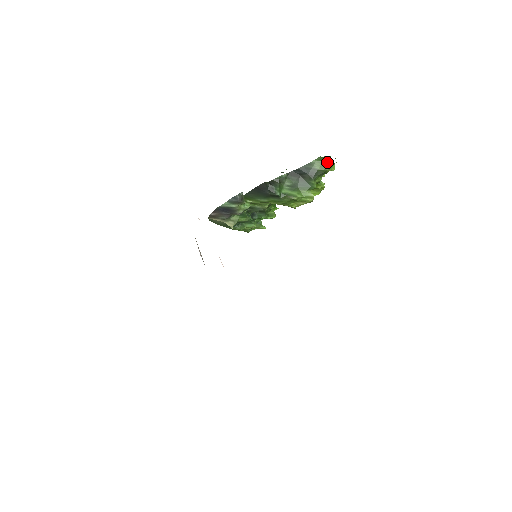
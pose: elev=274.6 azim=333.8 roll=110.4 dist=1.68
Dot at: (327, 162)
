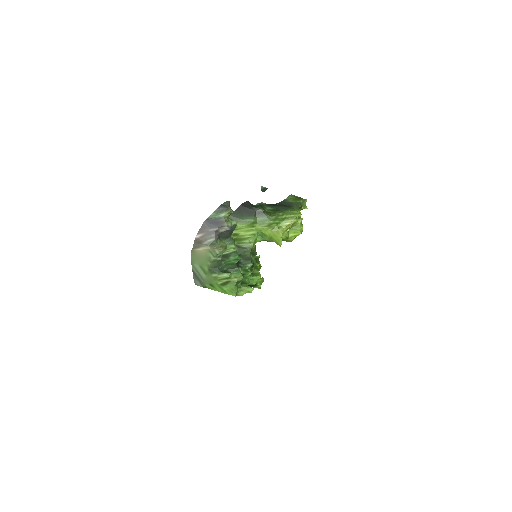
Dot at: (298, 198)
